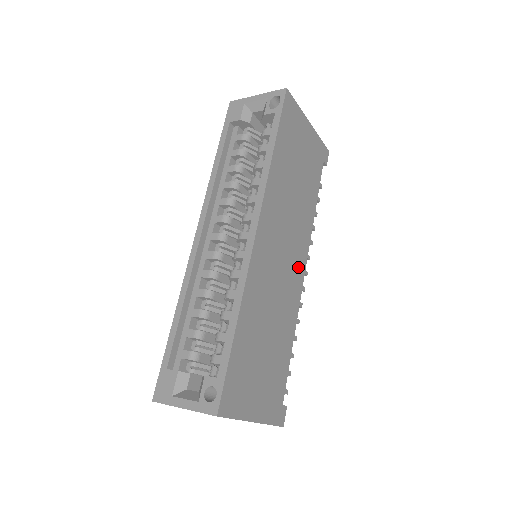
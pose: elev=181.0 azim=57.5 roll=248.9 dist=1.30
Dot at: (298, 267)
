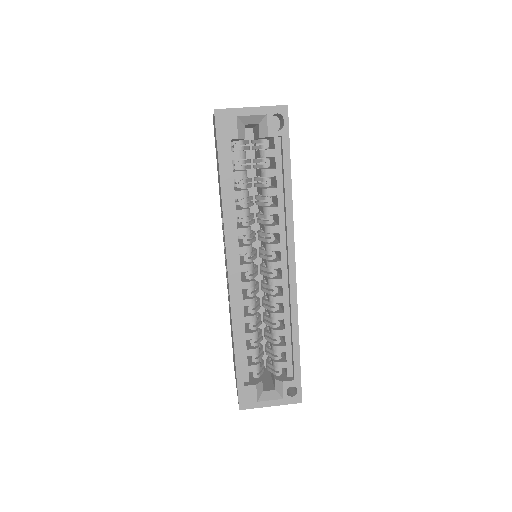
Dot at: occluded
